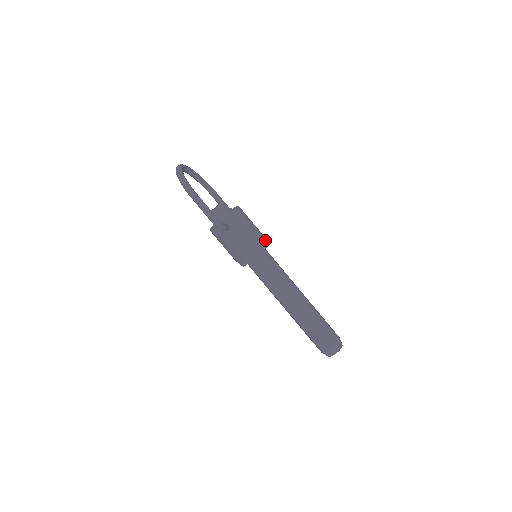
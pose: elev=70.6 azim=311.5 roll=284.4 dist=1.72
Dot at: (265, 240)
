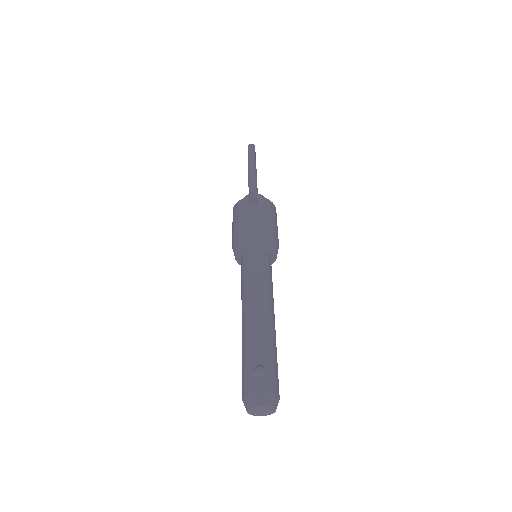
Dot at: (278, 247)
